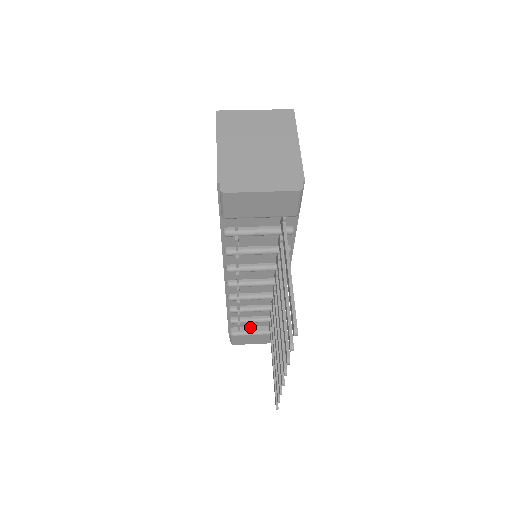
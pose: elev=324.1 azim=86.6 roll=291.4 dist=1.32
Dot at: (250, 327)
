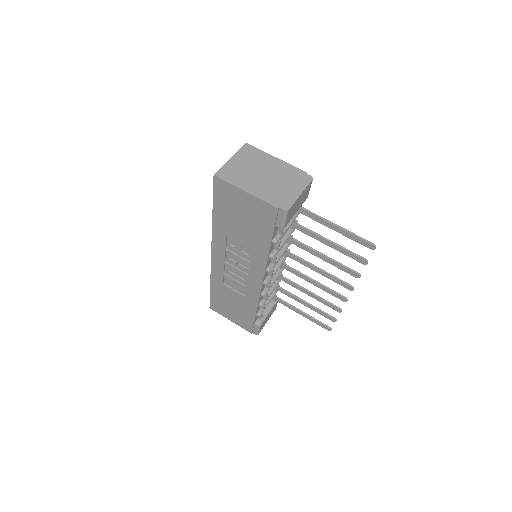
Dot at: occluded
